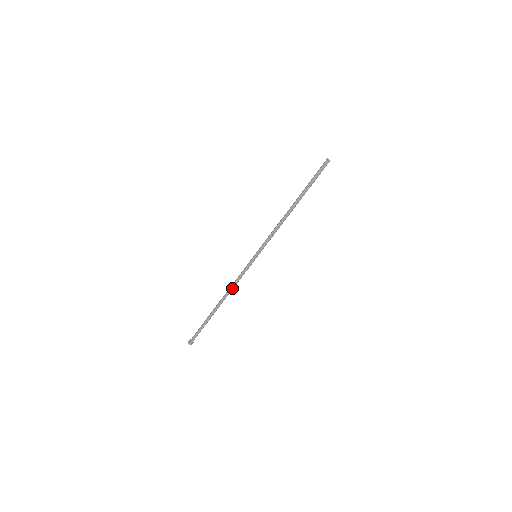
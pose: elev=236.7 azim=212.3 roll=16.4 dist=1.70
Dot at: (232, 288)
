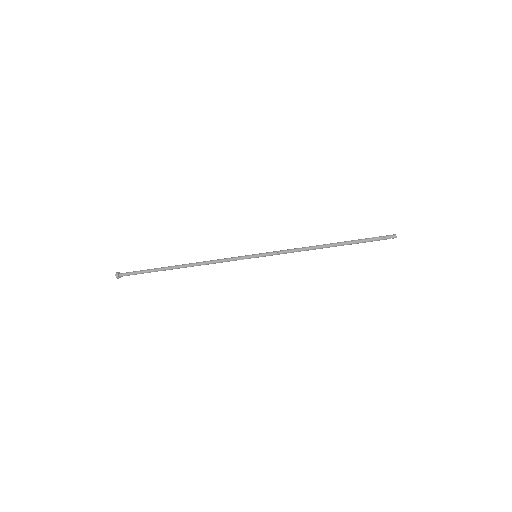
Dot at: (207, 264)
